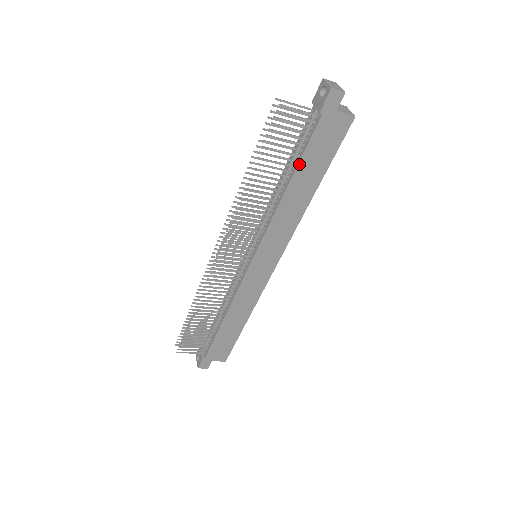
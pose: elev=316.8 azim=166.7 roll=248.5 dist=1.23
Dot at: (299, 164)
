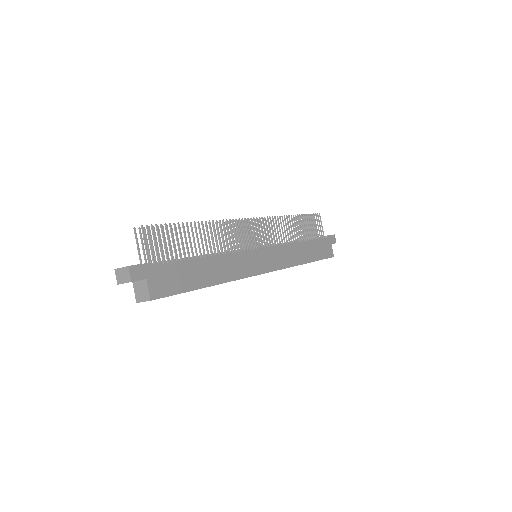
Dot at: (312, 241)
